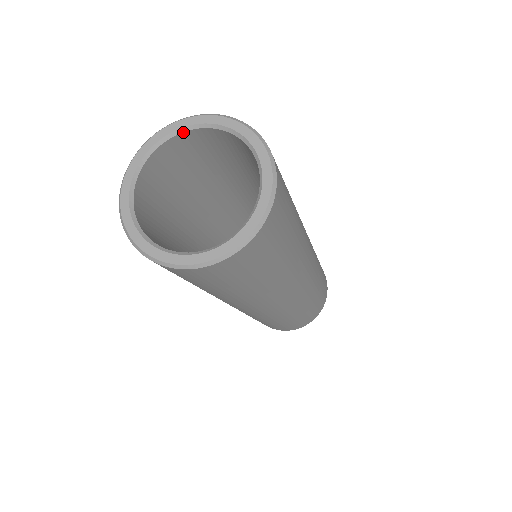
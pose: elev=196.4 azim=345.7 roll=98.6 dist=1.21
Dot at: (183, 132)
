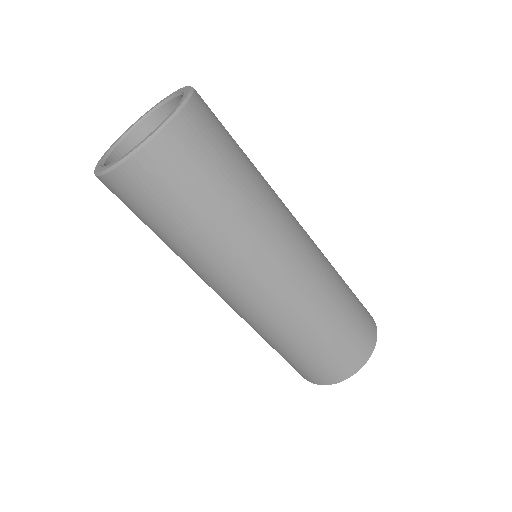
Dot at: (173, 98)
